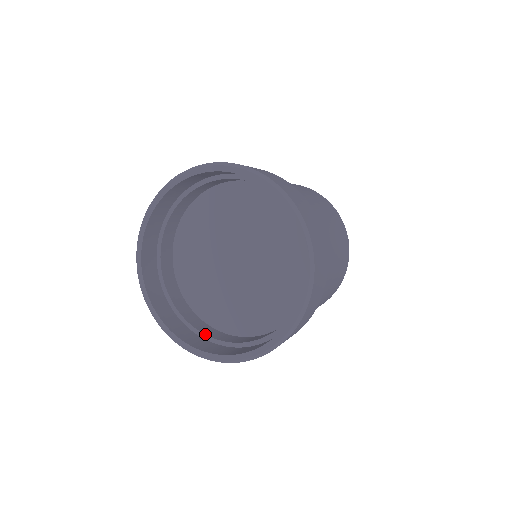
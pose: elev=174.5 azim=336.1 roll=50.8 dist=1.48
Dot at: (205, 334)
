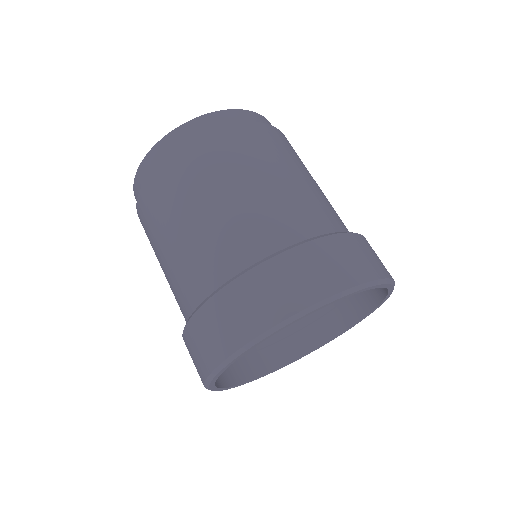
Dot at: (288, 336)
